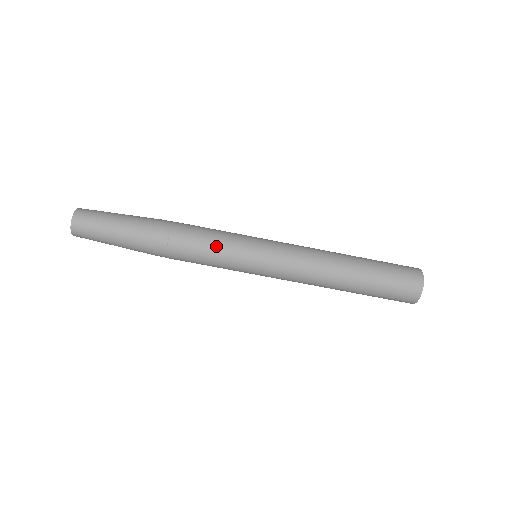
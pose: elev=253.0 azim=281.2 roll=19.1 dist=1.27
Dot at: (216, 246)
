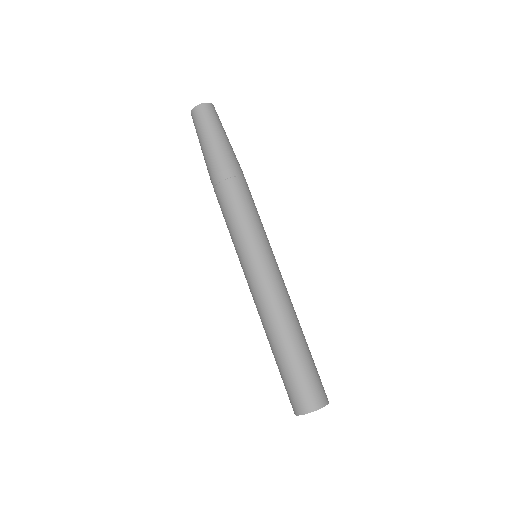
Dot at: (258, 215)
